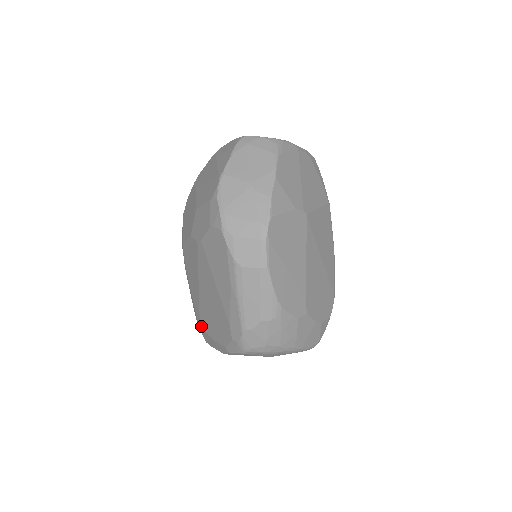
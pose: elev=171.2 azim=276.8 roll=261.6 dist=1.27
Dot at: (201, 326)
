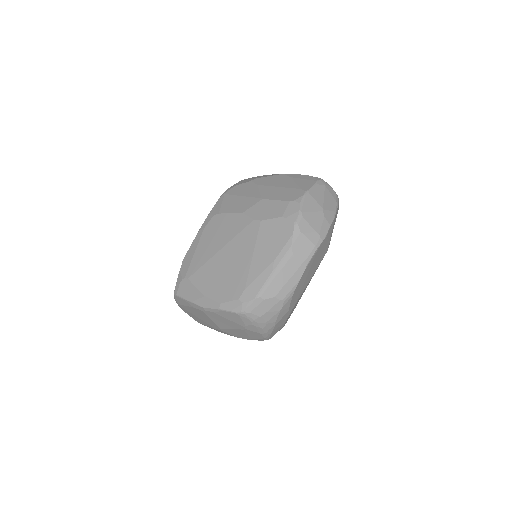
Dot at: (190, 279)
